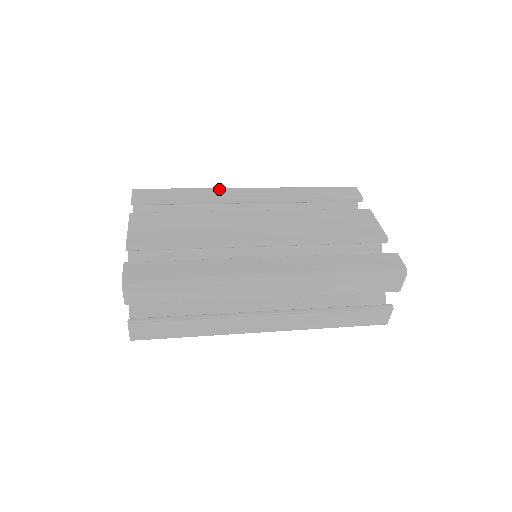
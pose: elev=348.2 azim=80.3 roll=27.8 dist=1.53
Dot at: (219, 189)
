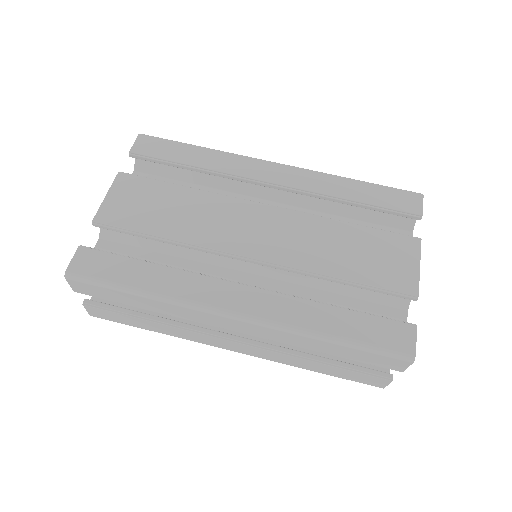
Dot at: (239, 157)
